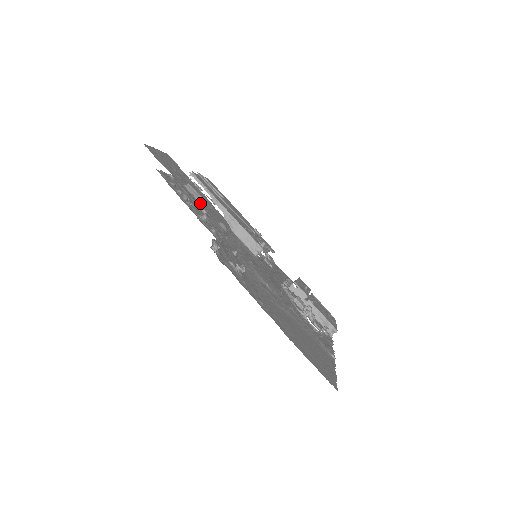
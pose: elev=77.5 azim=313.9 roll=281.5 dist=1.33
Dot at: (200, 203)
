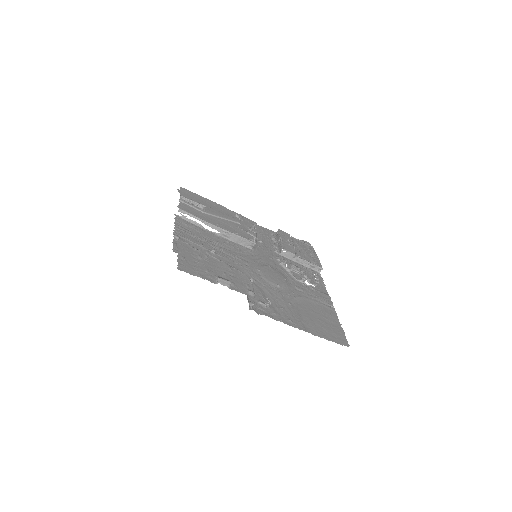
Dot at: (231, 286)
